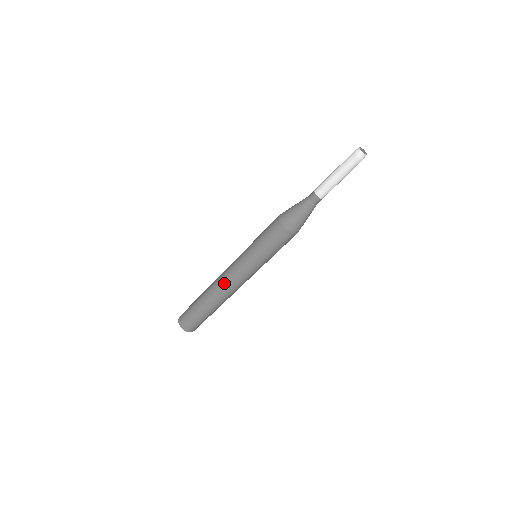
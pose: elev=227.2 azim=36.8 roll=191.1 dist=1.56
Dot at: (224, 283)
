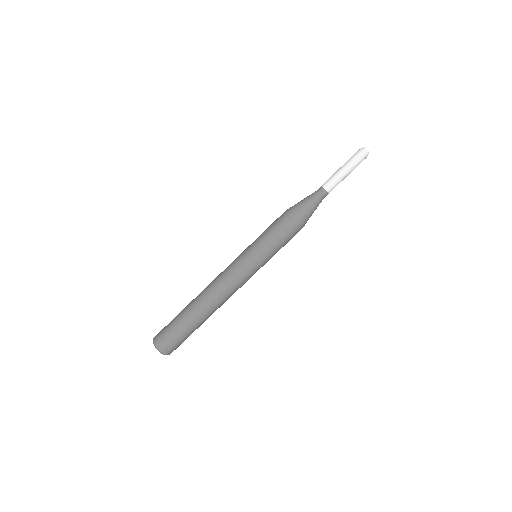
Dot at: (221, 286)
